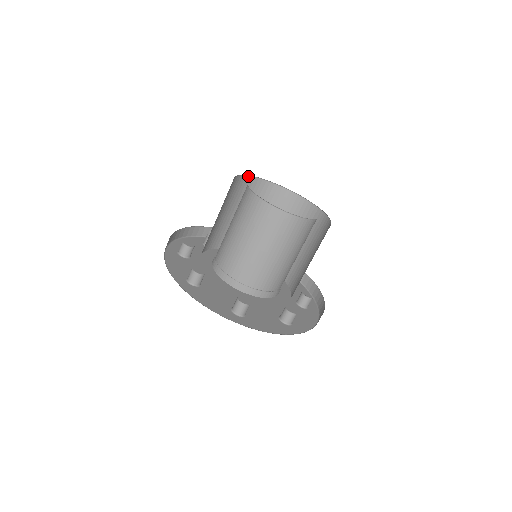
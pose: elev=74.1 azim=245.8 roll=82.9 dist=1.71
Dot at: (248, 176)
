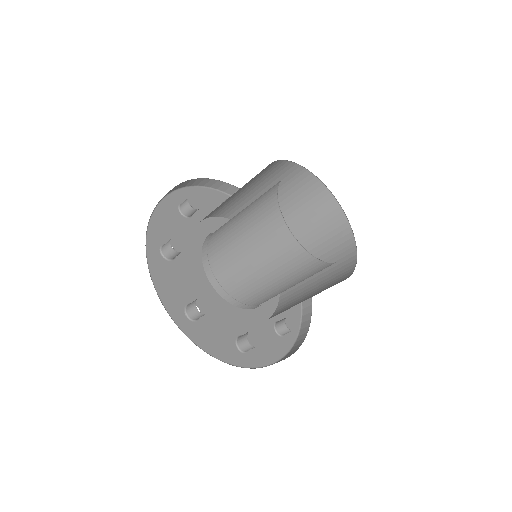
Dot at: (330, 192)
